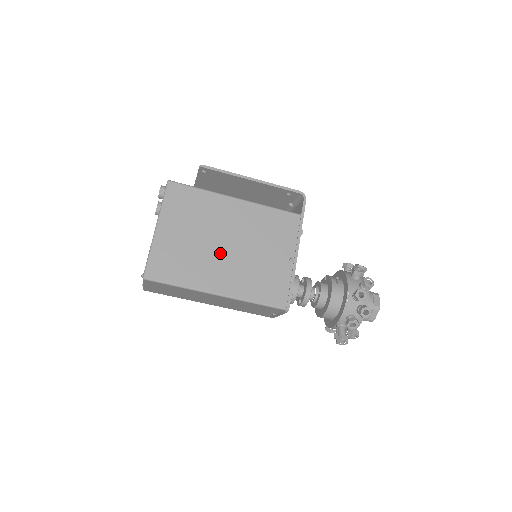
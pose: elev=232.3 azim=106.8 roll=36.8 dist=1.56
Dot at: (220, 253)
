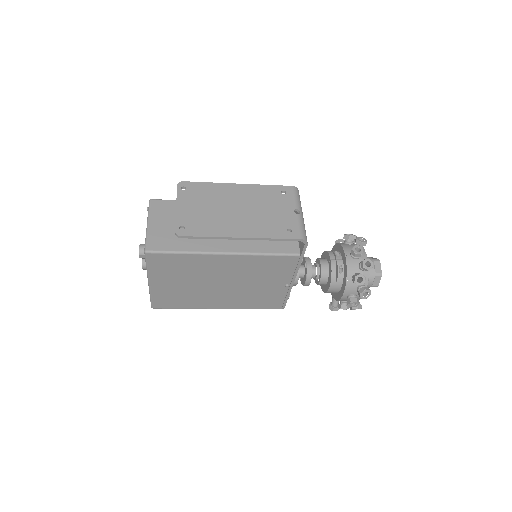
Dot at: (215, 290)
